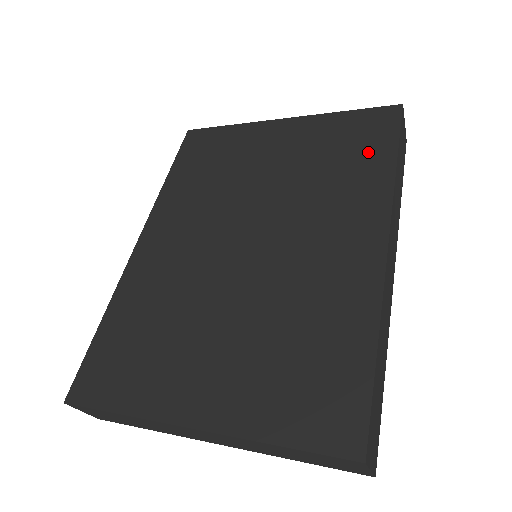
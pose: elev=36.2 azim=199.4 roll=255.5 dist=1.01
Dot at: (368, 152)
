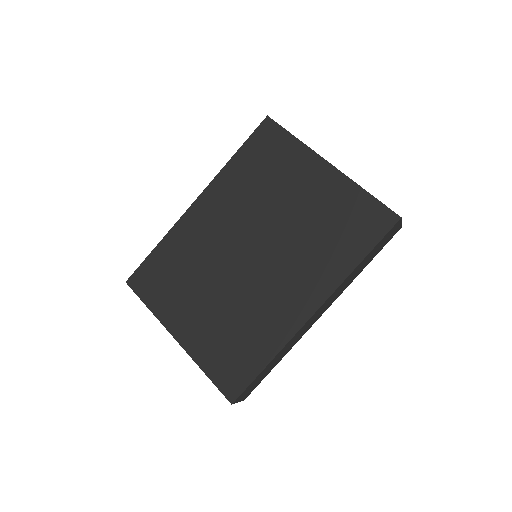
Dot at: (352, 242)
